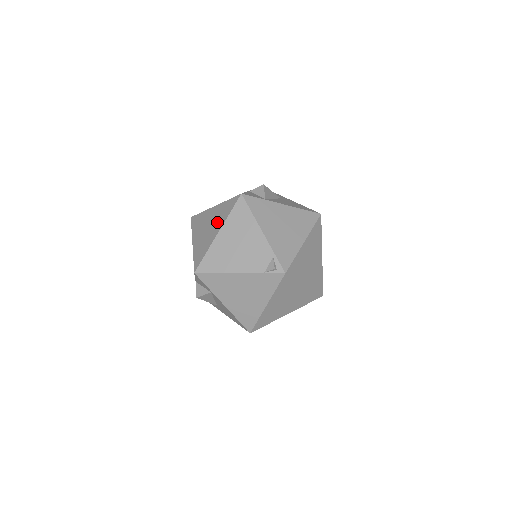
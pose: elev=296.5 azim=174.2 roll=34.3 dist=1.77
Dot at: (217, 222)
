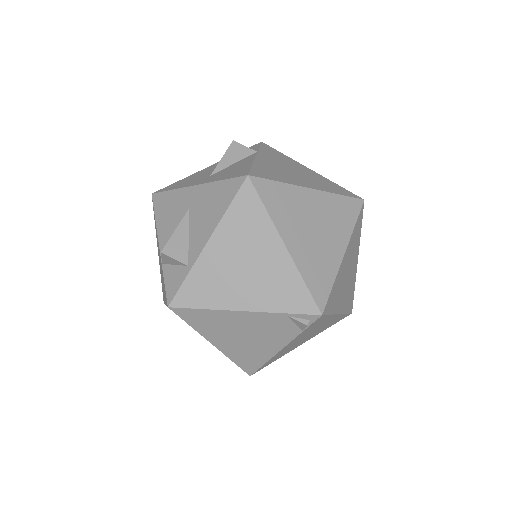
Dot at: occluded
